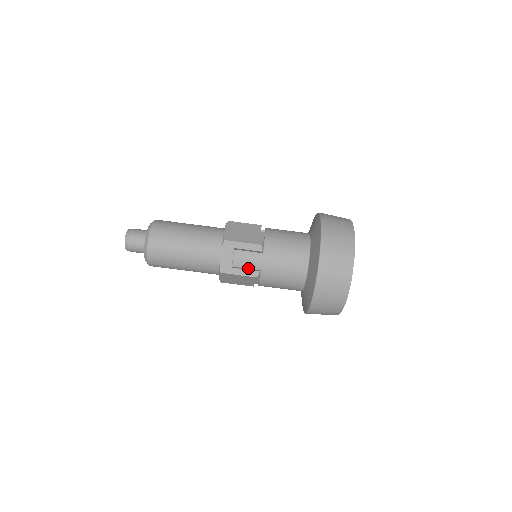
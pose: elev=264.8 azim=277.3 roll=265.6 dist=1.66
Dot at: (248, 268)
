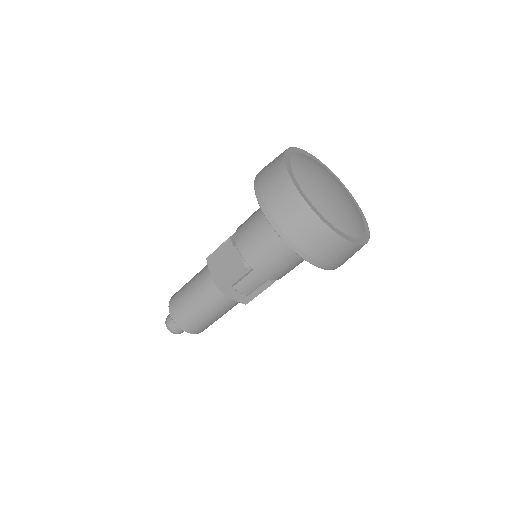
Dot at: (258, 287)
